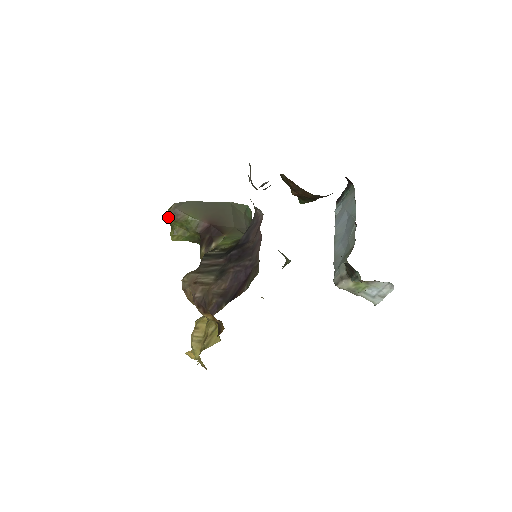
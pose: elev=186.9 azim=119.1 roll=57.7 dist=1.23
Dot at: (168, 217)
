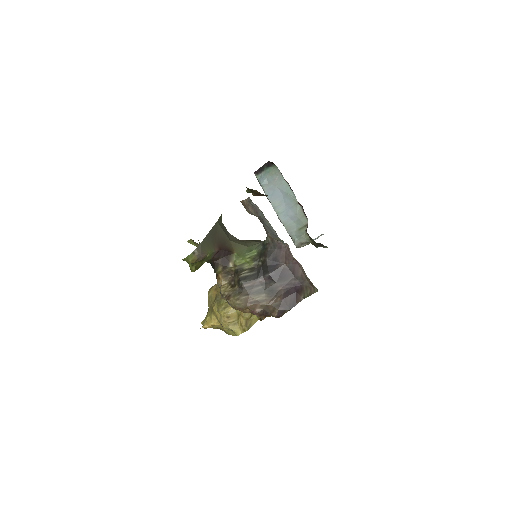
Dot at: (194, 261)
